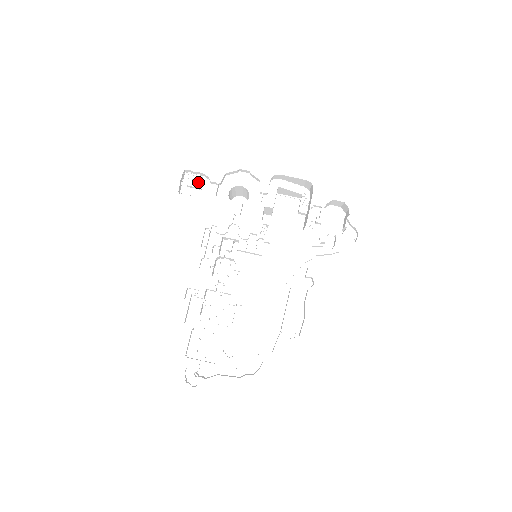
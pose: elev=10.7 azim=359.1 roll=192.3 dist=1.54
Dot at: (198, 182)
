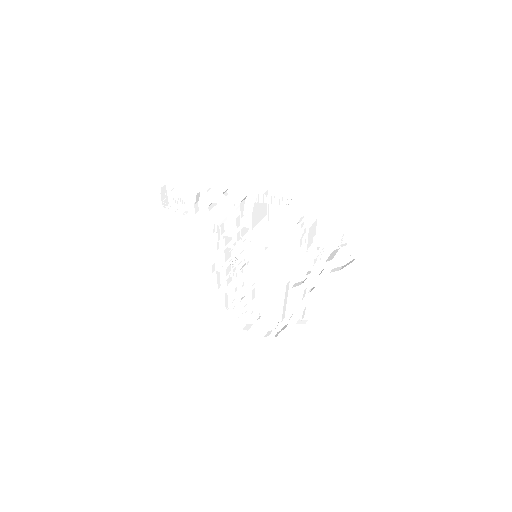
Dot at: (179, 195)
